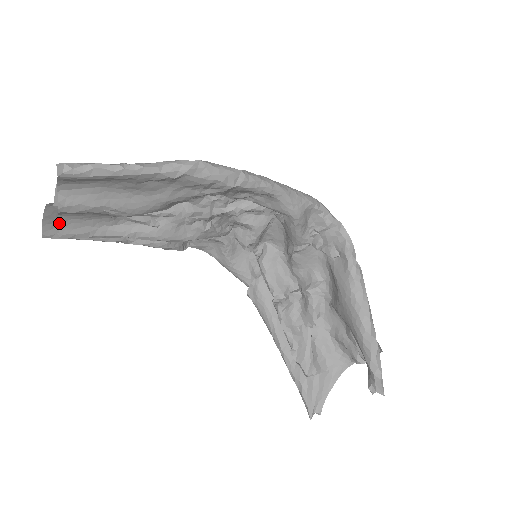
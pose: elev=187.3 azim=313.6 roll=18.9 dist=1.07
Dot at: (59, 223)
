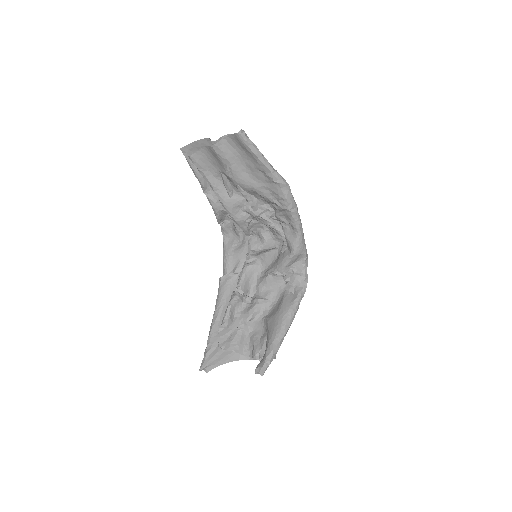
Dot at: (199, 150)
